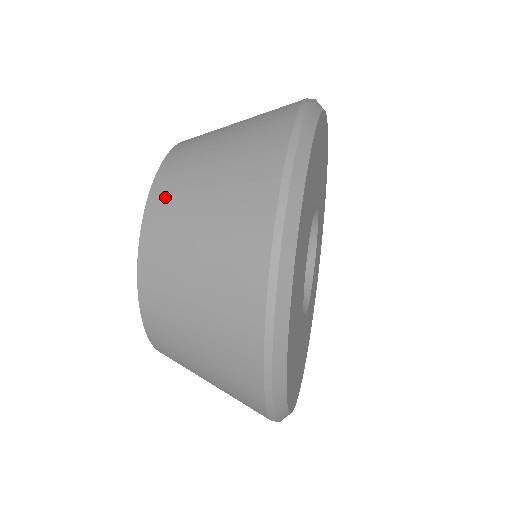
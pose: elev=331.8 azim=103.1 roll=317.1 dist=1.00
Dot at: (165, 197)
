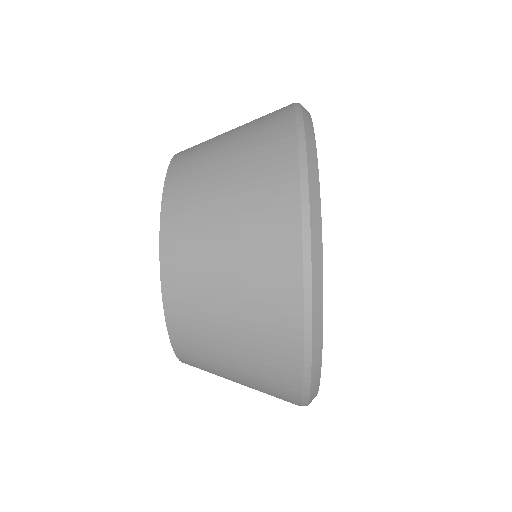
Dot at: (187, 160)
